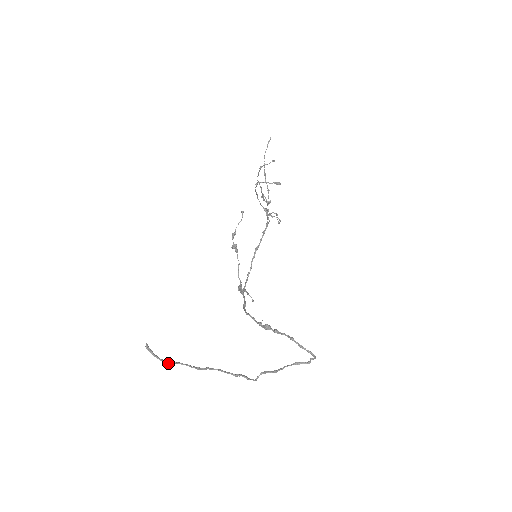
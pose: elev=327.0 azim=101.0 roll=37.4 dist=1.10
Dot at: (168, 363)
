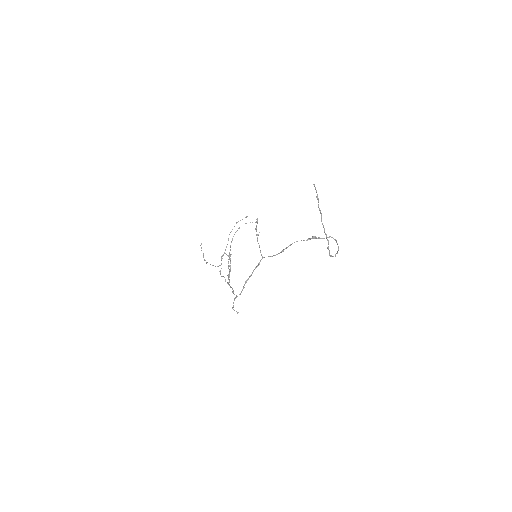
Dot at: (318, 199)
